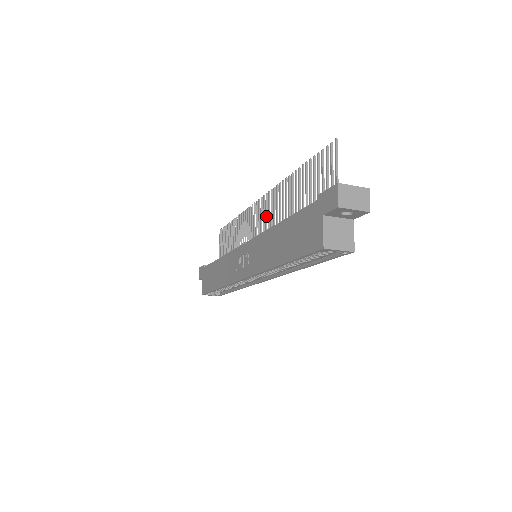
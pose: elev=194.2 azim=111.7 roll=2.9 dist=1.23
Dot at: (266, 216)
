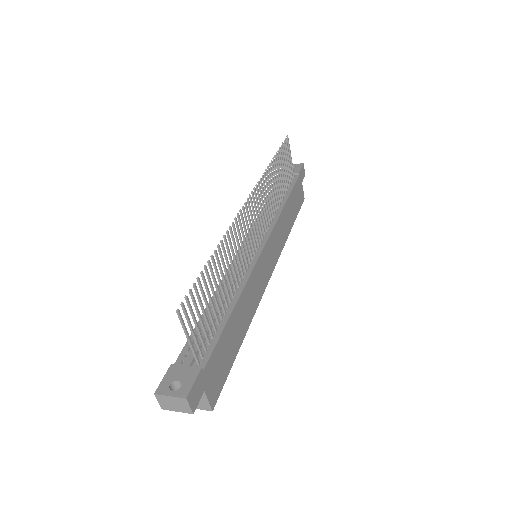
Dot at: (248, 230)
